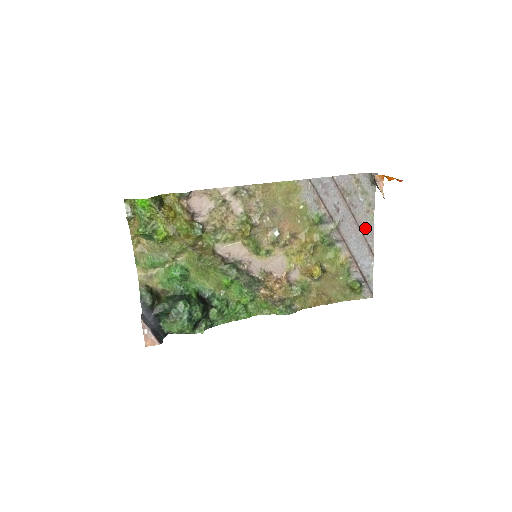
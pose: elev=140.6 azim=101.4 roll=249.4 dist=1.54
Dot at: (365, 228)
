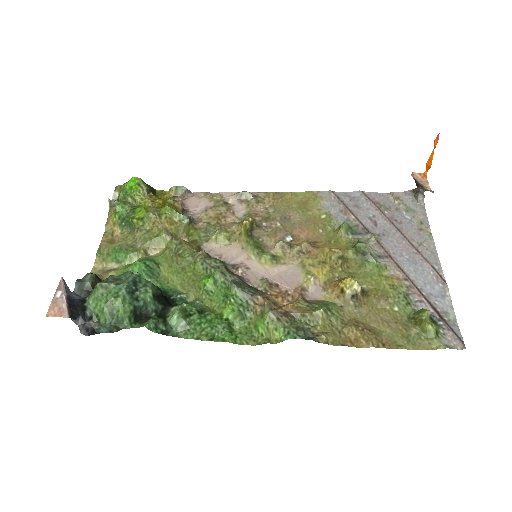
Dot at: (421, 247)
